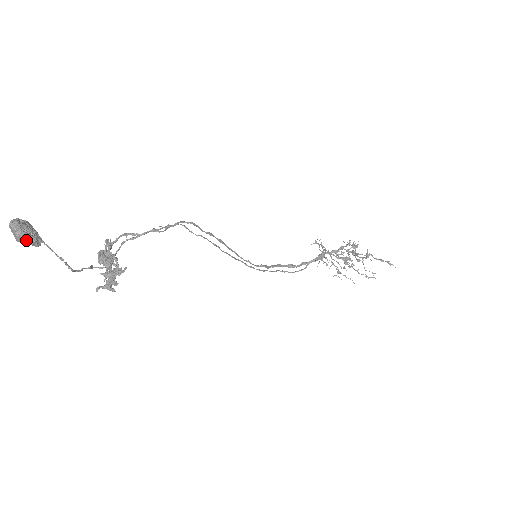
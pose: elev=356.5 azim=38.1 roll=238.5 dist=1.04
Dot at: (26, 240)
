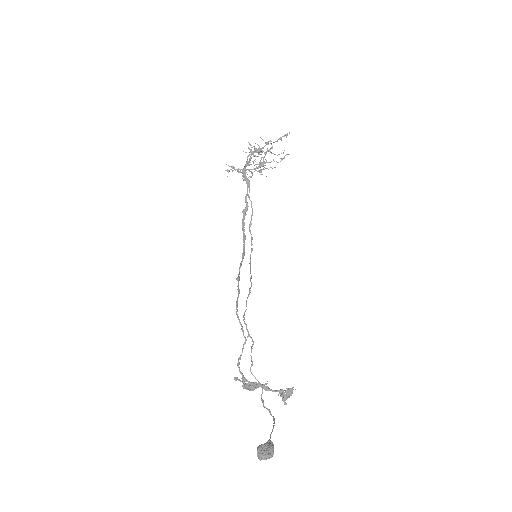
Dot at: occluded
